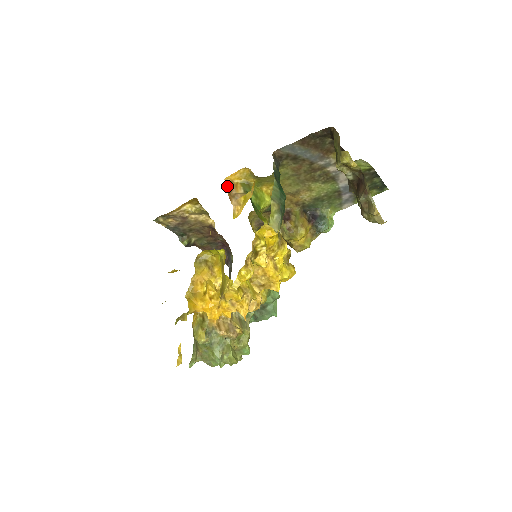
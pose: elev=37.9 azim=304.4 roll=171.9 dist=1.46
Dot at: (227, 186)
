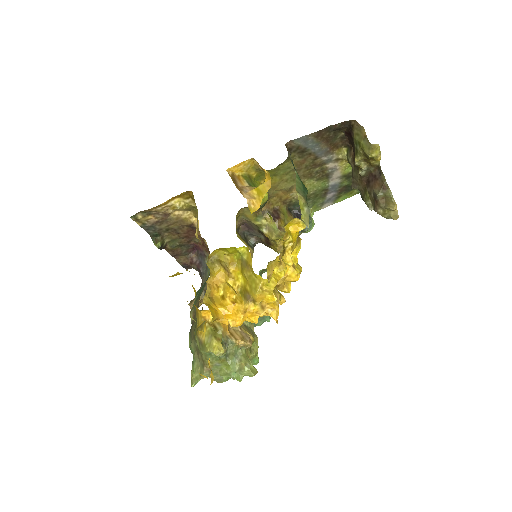
Dot at: (231, 178)
